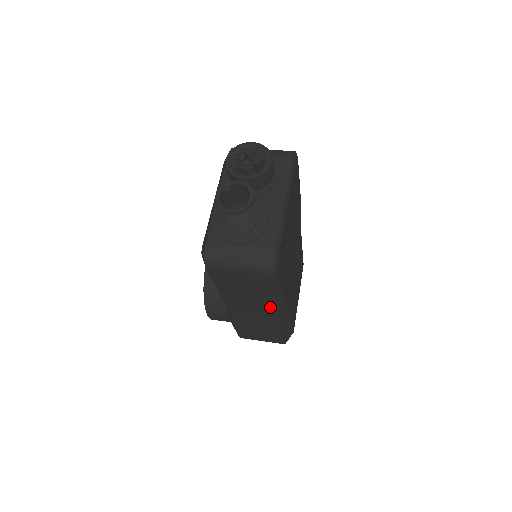
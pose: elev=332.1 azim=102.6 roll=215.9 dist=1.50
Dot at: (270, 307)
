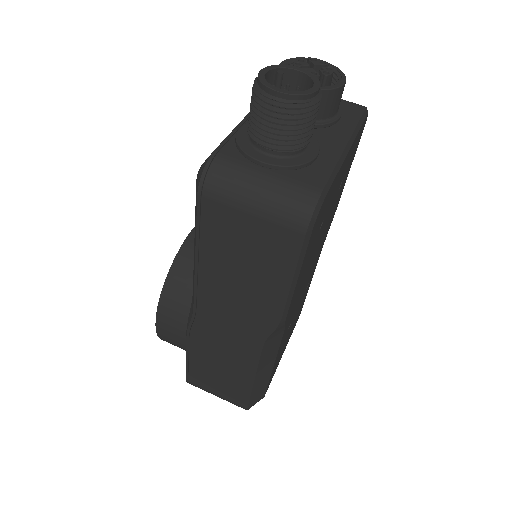
Dot at: (262, 316)
